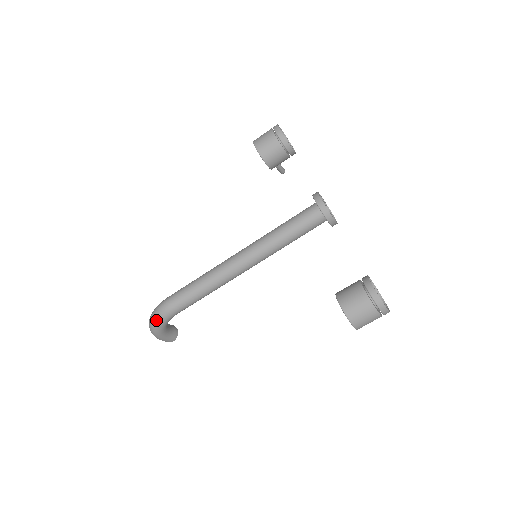
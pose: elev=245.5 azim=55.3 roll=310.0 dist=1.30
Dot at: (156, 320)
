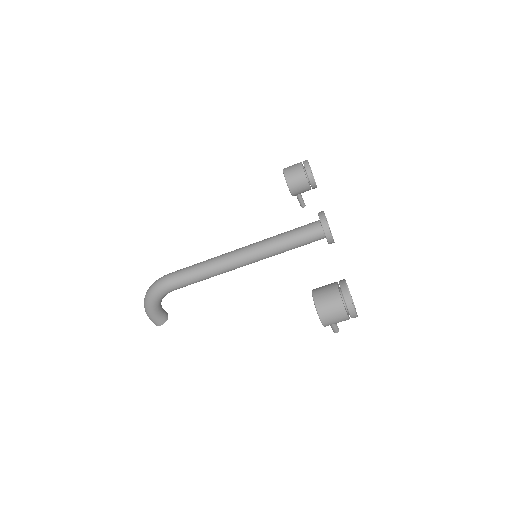
Dot at: (152, 291)
